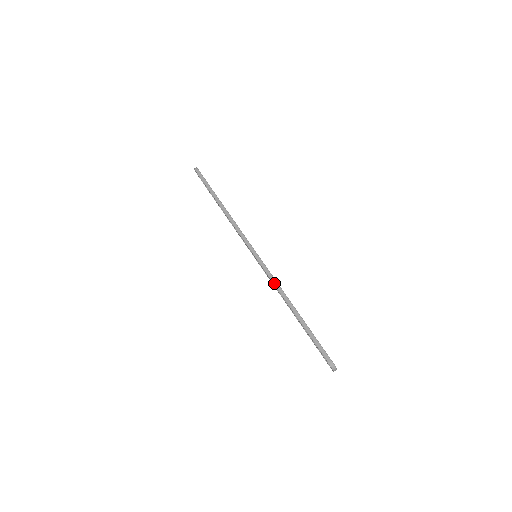
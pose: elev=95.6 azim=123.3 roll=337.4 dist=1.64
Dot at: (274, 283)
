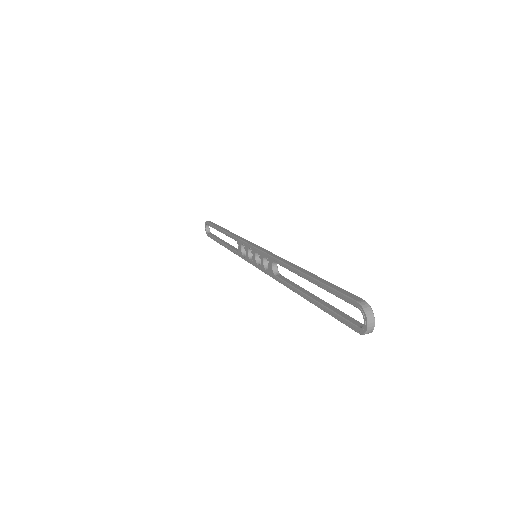
Dot at: (276, 257)
